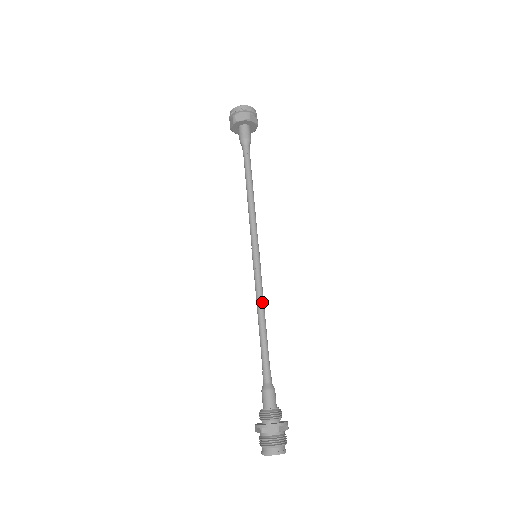
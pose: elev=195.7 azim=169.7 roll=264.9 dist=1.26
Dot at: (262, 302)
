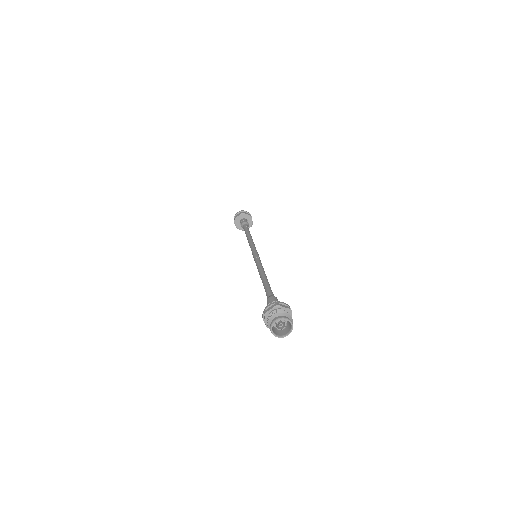
Dot at: (261, 268)
